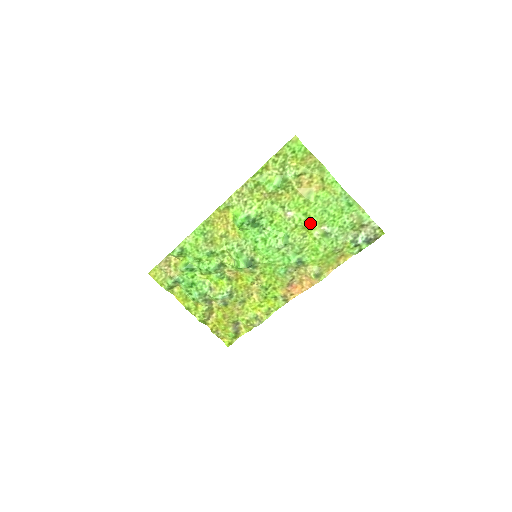
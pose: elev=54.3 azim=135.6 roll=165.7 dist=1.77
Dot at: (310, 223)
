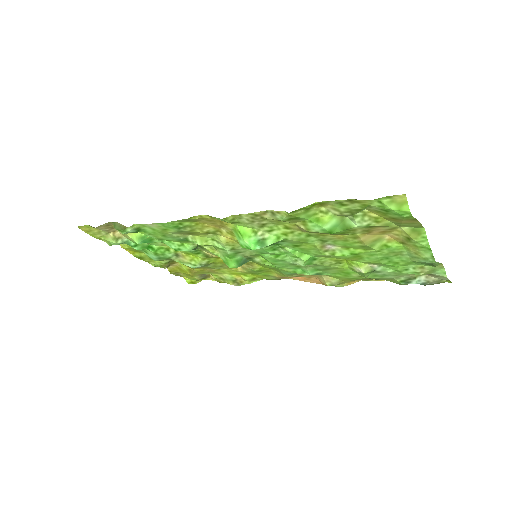
Dot at: (356, 259)
